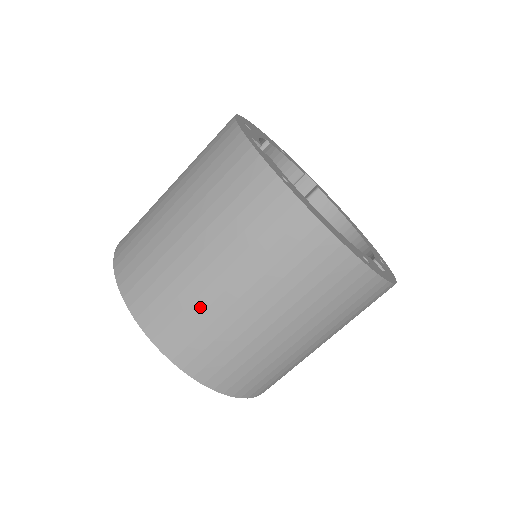
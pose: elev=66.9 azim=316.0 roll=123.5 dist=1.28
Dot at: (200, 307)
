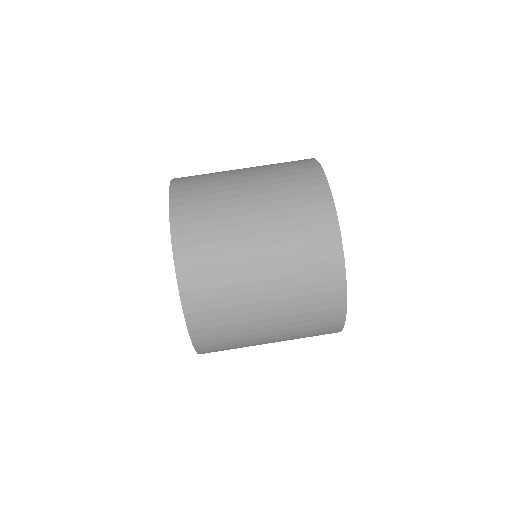
Dot at: occluded
